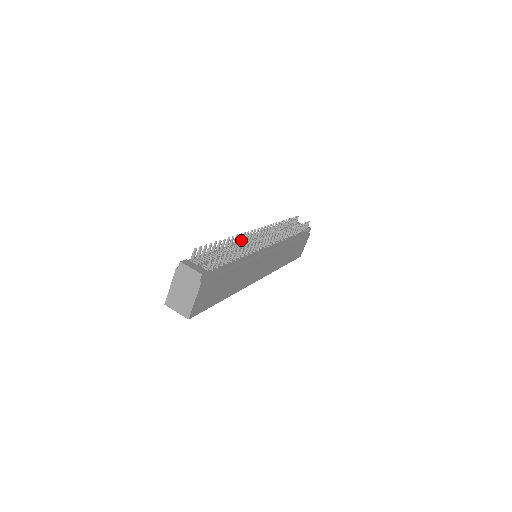
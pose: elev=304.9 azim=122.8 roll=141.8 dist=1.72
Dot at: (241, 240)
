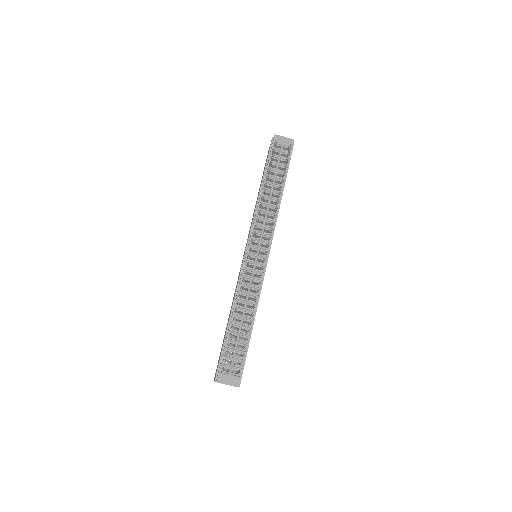
Dot at: (242, 281)
